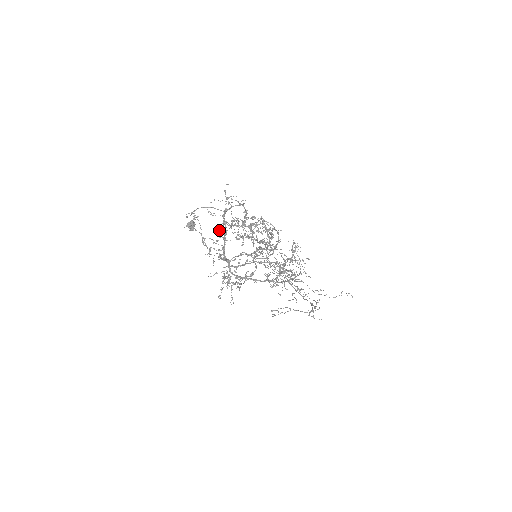
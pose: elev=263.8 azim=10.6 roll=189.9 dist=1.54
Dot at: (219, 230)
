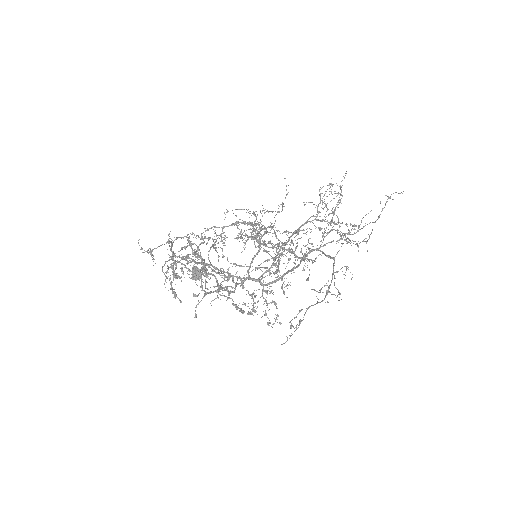
Dot at: occluded
